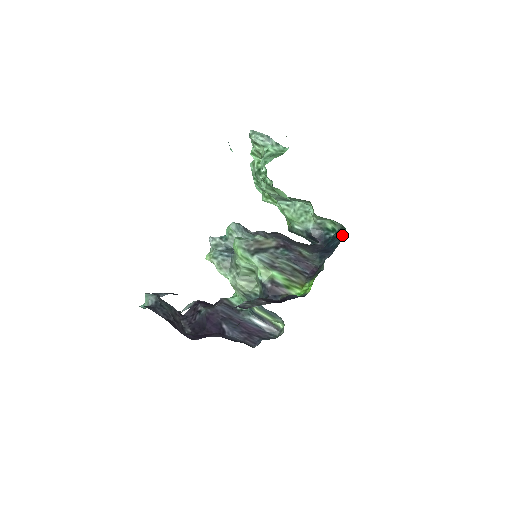
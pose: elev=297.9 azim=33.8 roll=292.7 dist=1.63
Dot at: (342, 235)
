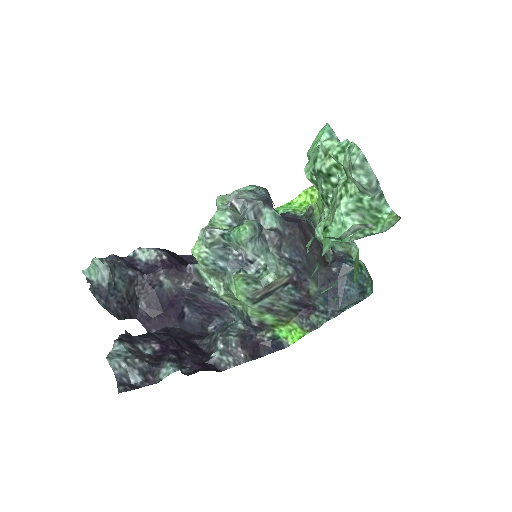
Dot at: (363, 294)
